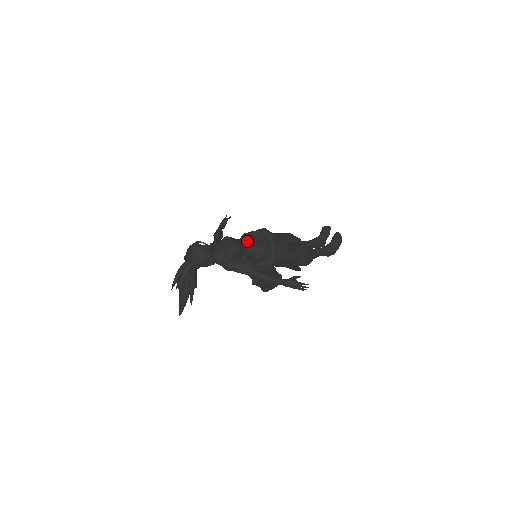
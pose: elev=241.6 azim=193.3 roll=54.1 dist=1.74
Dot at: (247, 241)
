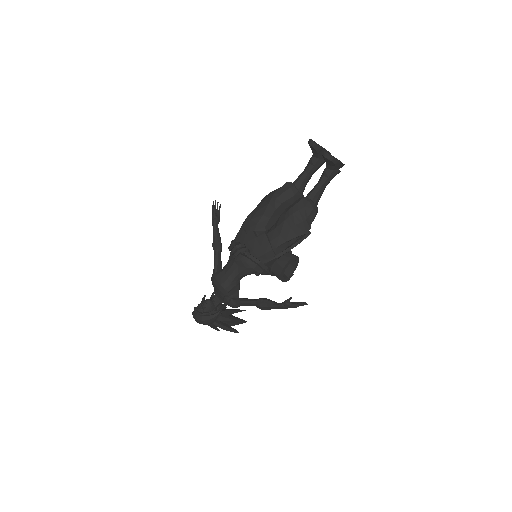
Dot at: (231, 267)
